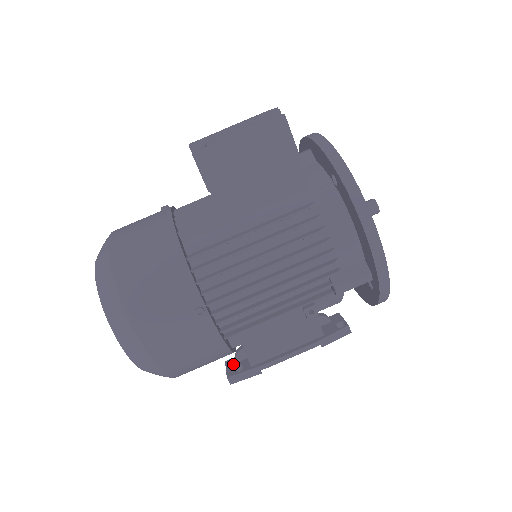
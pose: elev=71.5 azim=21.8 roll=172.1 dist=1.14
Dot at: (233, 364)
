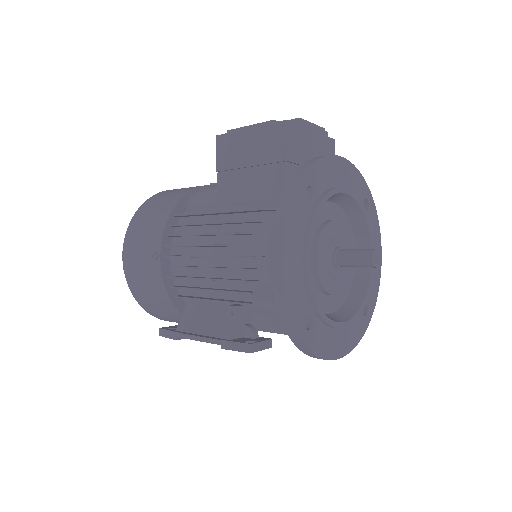
Dot at: occluded
